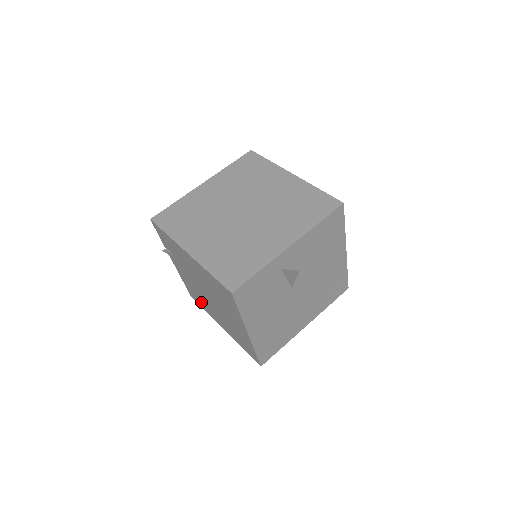
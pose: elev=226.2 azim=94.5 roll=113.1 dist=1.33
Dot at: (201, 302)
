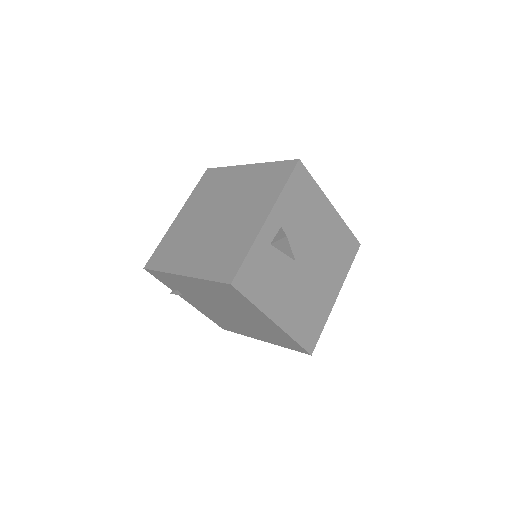
Dot at: (232, 327)
